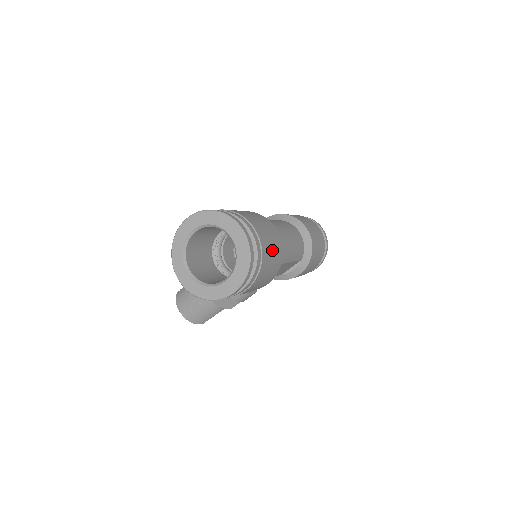
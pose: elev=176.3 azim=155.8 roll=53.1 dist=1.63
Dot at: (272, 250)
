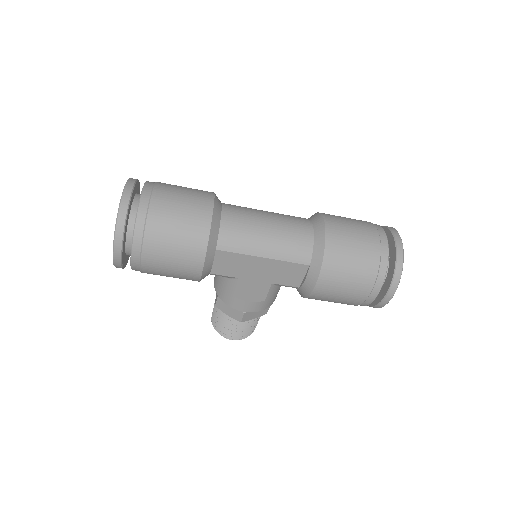
Dot at: (177, 220)
